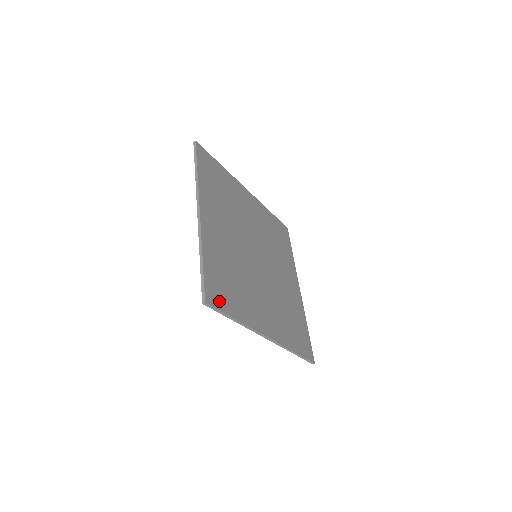
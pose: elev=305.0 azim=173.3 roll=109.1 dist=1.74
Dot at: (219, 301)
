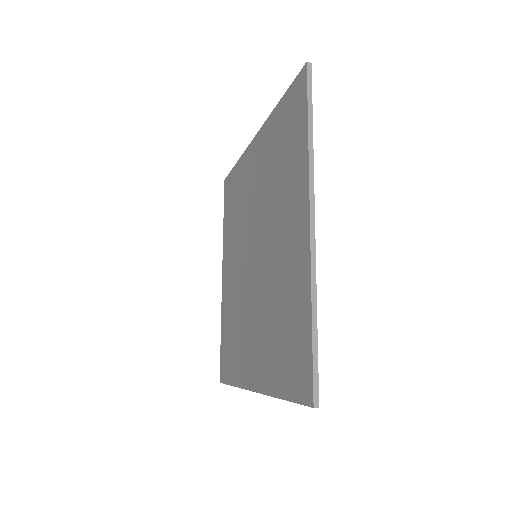
Dot at: occluded
